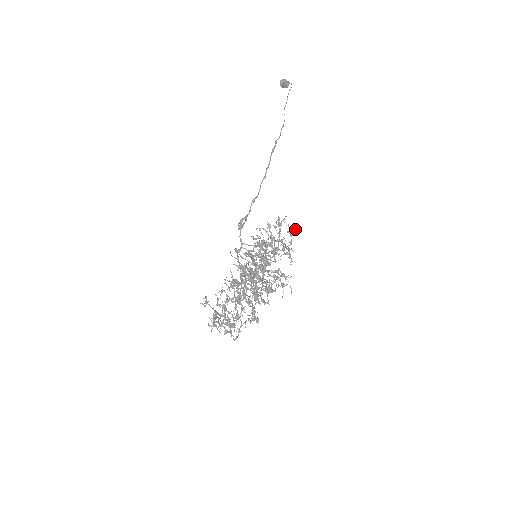
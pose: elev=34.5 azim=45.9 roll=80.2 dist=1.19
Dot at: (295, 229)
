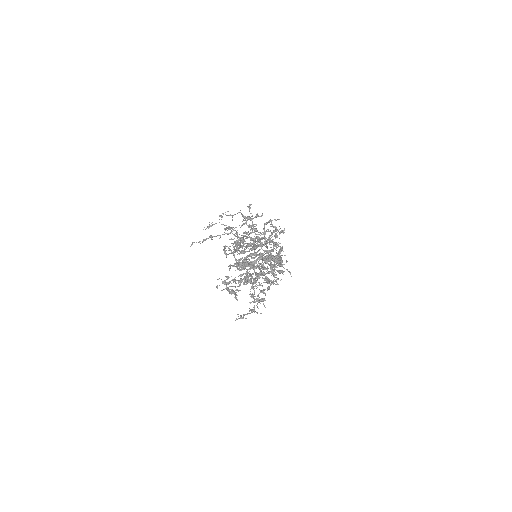
Dot at: occluded
